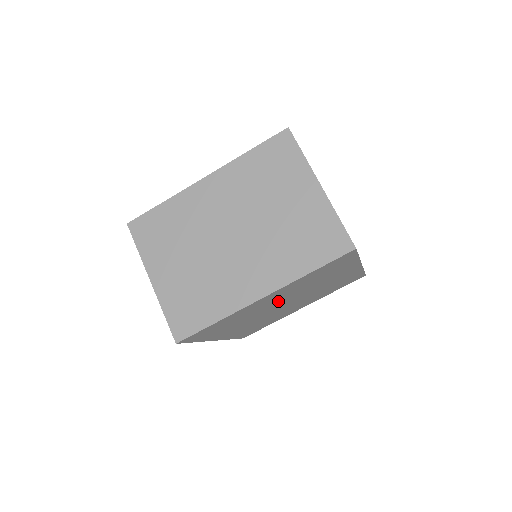
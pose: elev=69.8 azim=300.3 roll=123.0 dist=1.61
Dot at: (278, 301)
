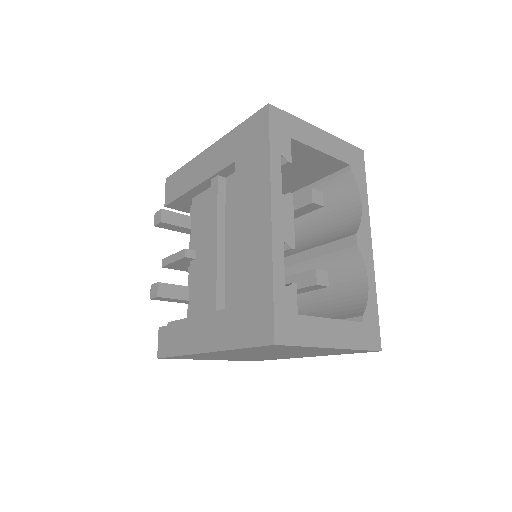
Dot at: occluded
